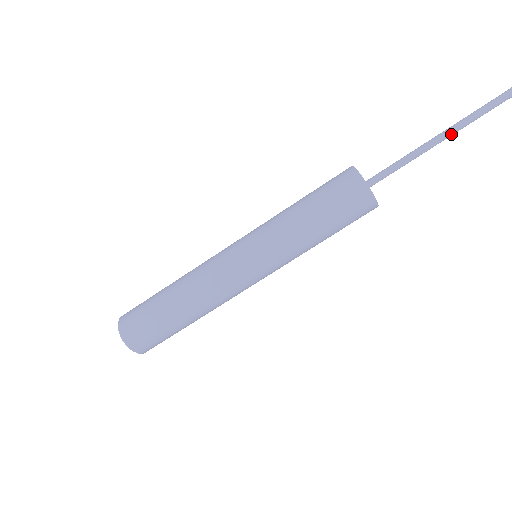
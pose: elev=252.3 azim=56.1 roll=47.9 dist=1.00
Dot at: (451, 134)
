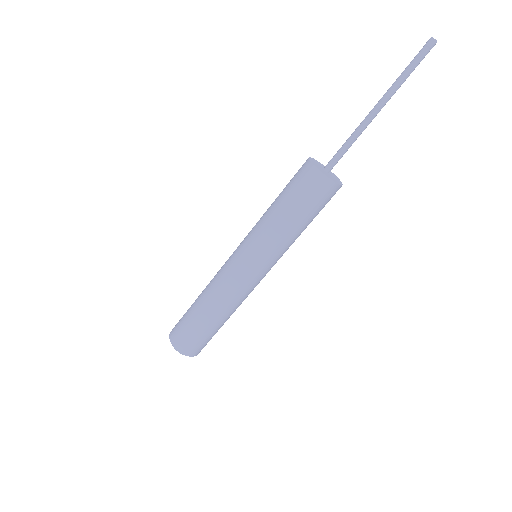
Dot at: (384, 100)
